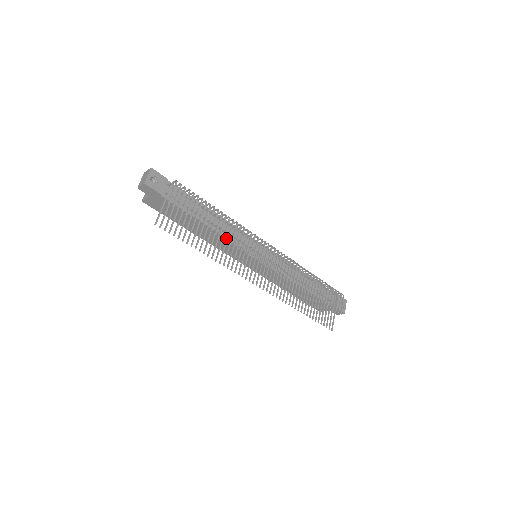
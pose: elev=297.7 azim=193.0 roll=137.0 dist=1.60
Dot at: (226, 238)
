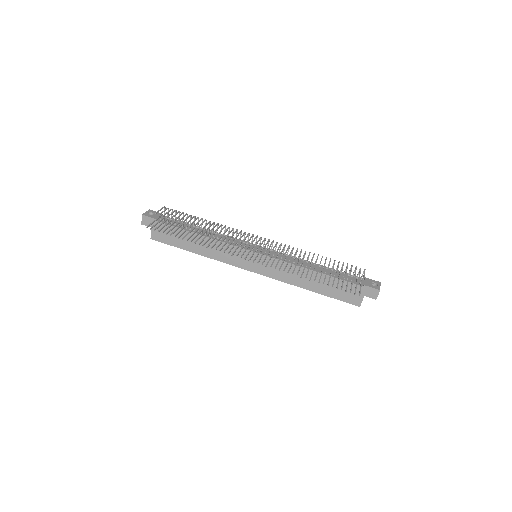
Dot at: (215, 237)
